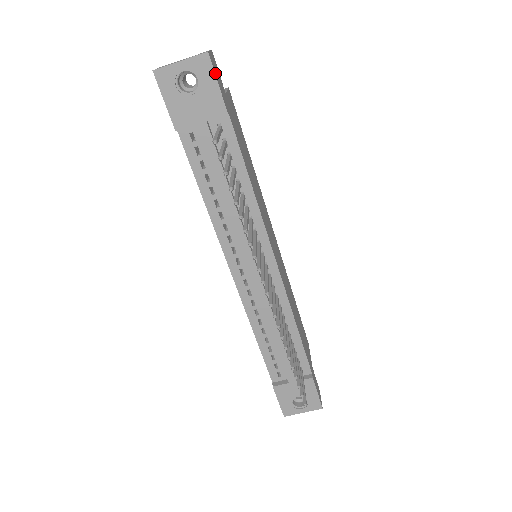
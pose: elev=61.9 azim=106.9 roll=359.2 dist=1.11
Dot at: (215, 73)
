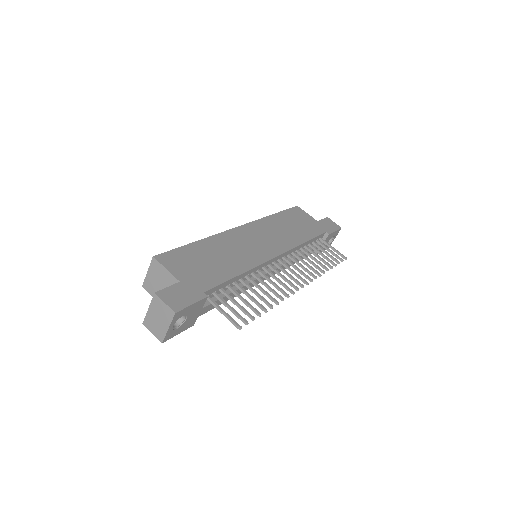
Dot at: (185, 306)
